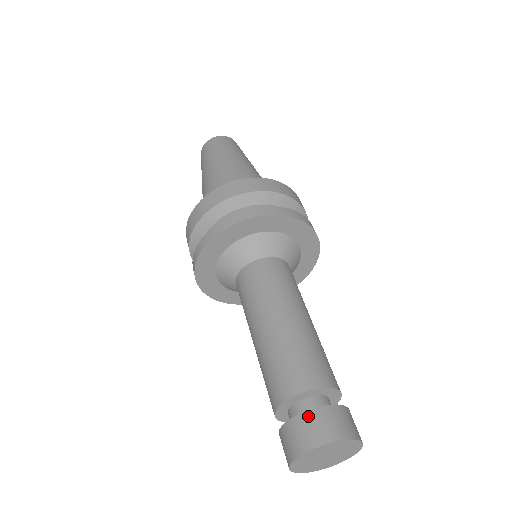
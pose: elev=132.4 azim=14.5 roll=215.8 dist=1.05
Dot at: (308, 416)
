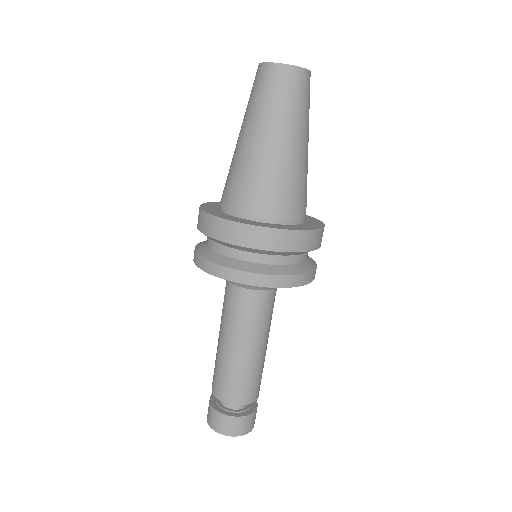
Dot at: (212, 411)
